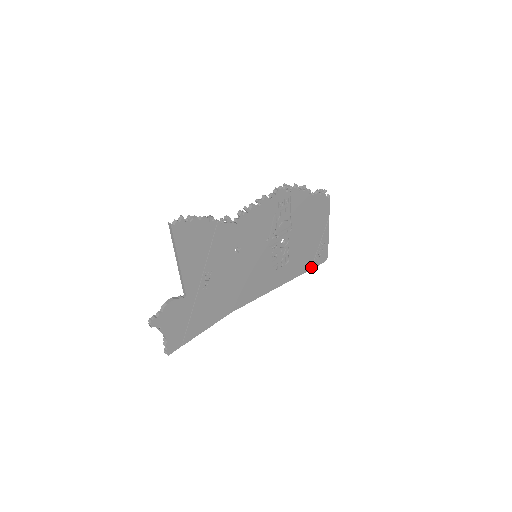
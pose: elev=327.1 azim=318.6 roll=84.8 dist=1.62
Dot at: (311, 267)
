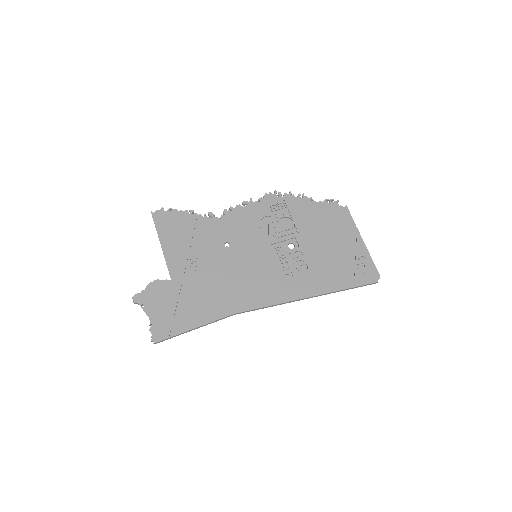
Dot at: (353, 285)
